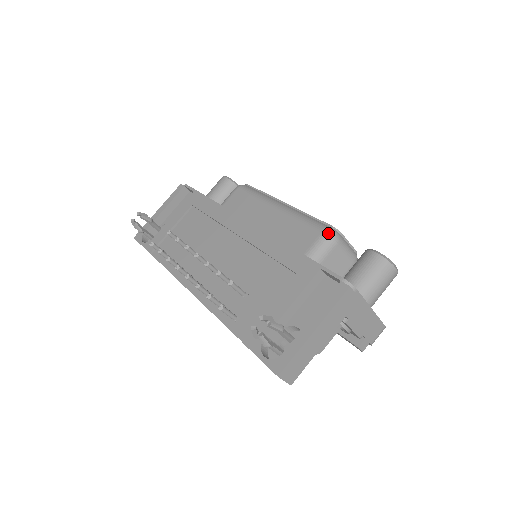
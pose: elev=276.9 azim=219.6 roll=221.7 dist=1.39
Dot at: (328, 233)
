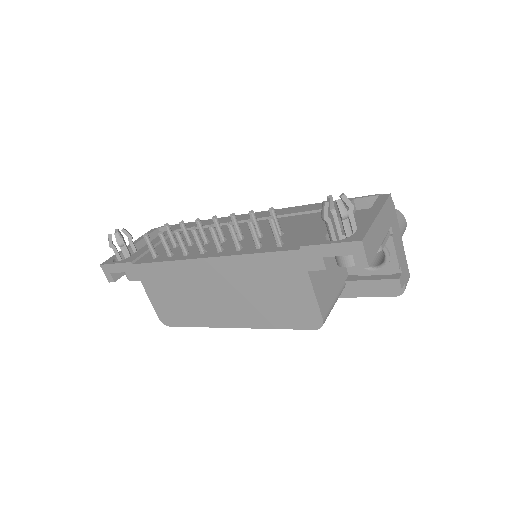
Dot at: occluded
